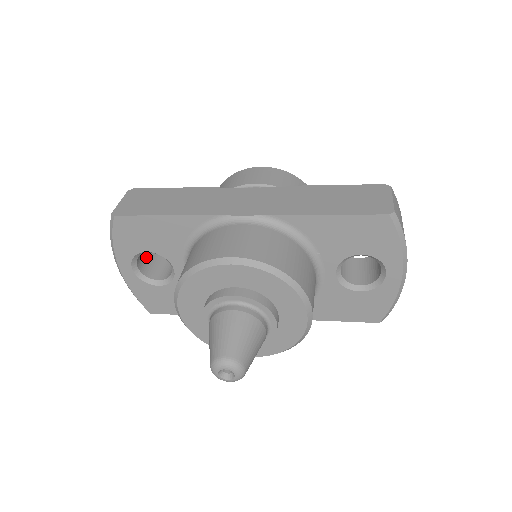
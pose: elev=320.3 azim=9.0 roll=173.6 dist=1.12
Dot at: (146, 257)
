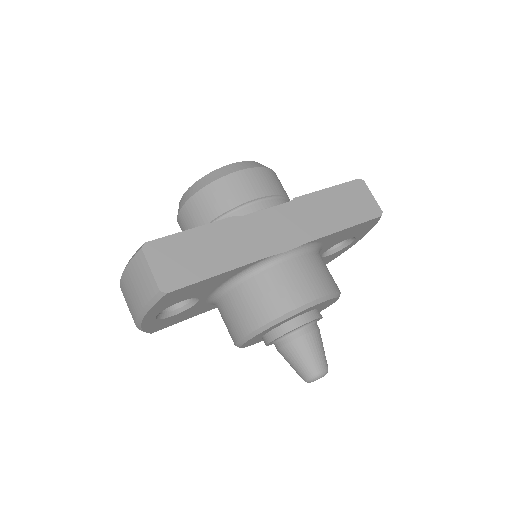
Dot at: occluded
